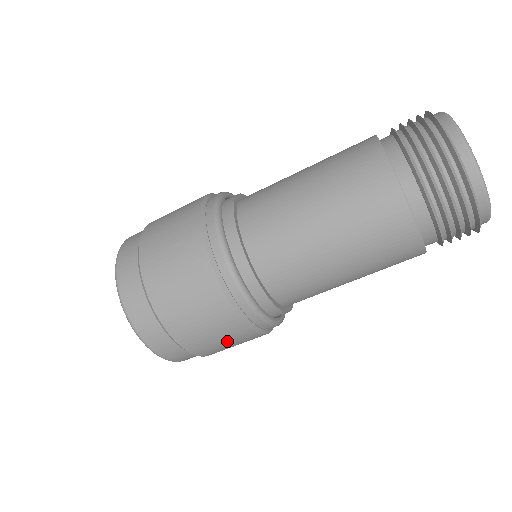
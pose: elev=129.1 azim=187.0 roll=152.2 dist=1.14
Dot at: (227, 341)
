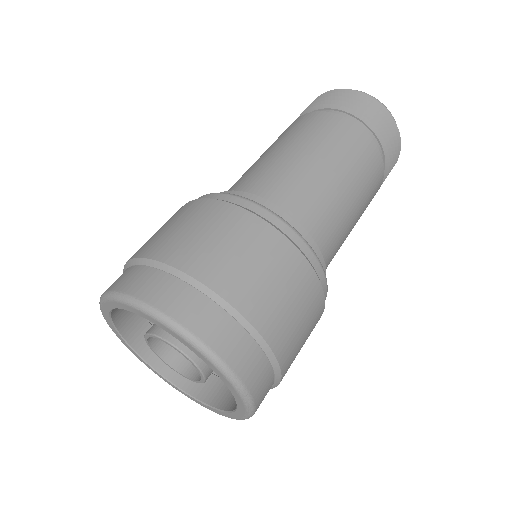
Dot at: (305, 324)
